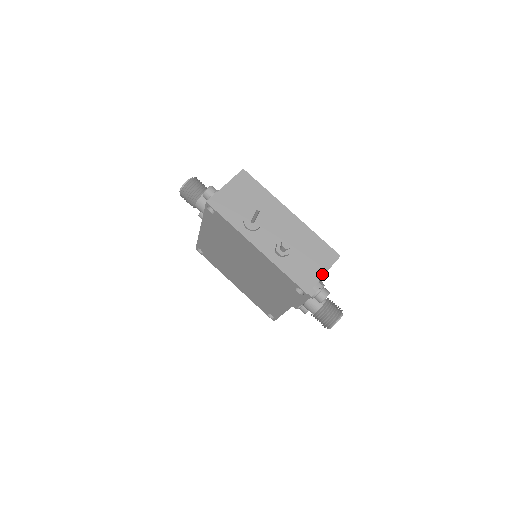
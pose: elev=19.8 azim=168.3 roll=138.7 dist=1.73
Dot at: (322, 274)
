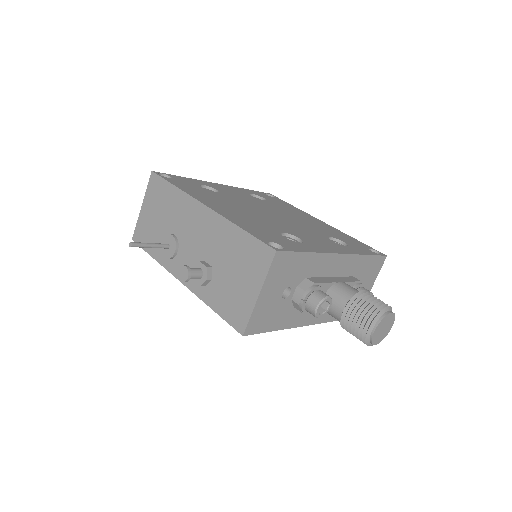
Dot at: (256, 295)
